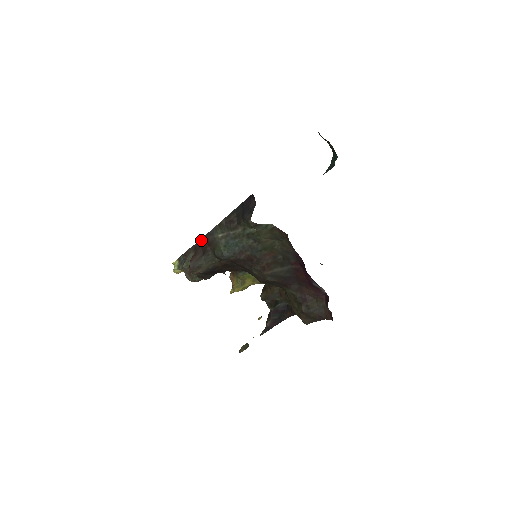
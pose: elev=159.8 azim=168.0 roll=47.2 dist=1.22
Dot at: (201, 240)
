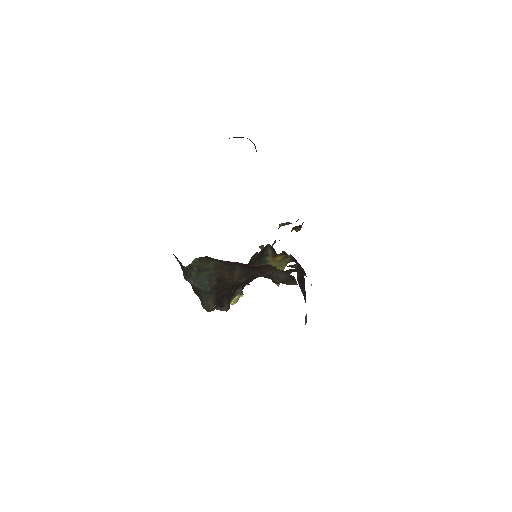
Dot at: occluded
